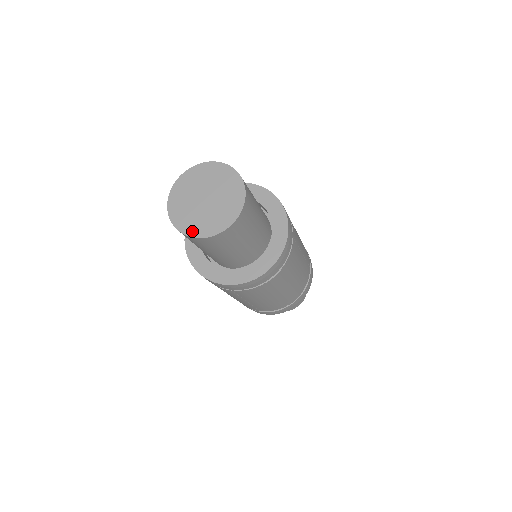
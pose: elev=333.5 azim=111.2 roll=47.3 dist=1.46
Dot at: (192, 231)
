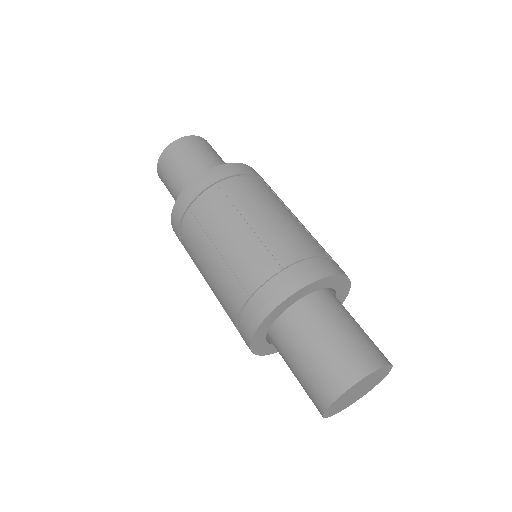
Dot at: (351, 404)
